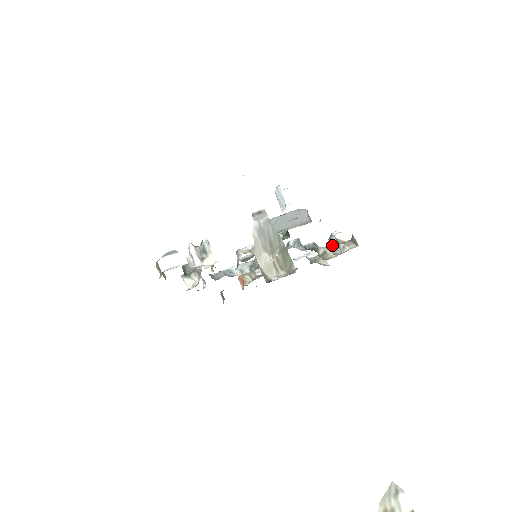
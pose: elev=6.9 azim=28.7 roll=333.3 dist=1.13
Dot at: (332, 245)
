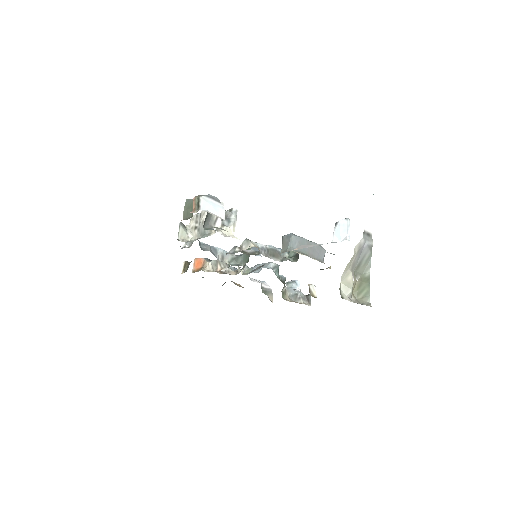
Dot at: (292, 290)
